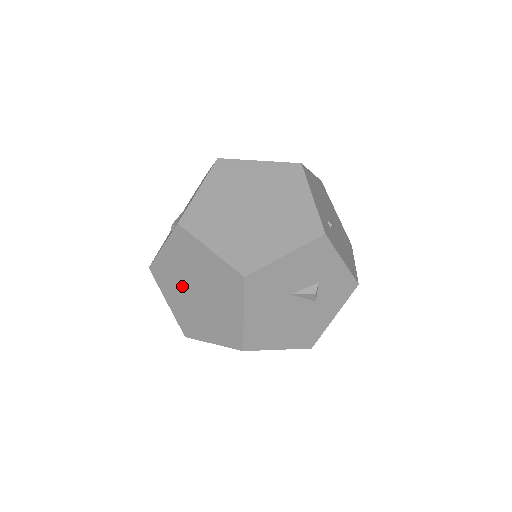
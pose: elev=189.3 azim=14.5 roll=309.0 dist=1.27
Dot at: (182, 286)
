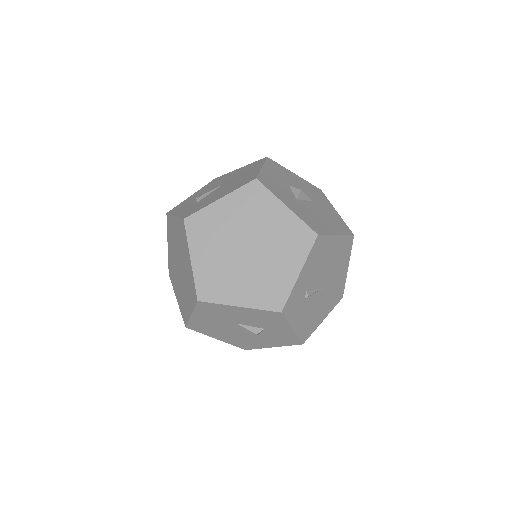
Dot at: (175, 251)
